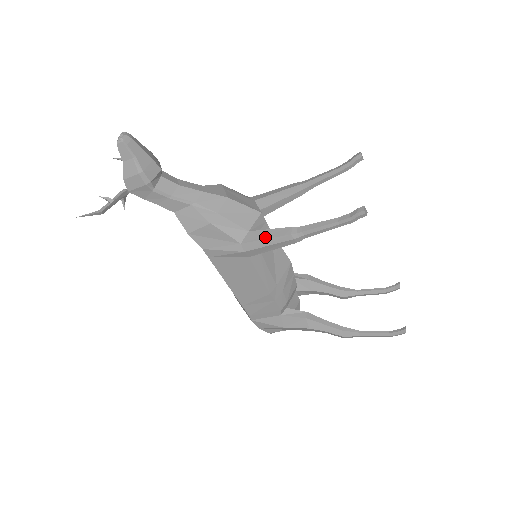
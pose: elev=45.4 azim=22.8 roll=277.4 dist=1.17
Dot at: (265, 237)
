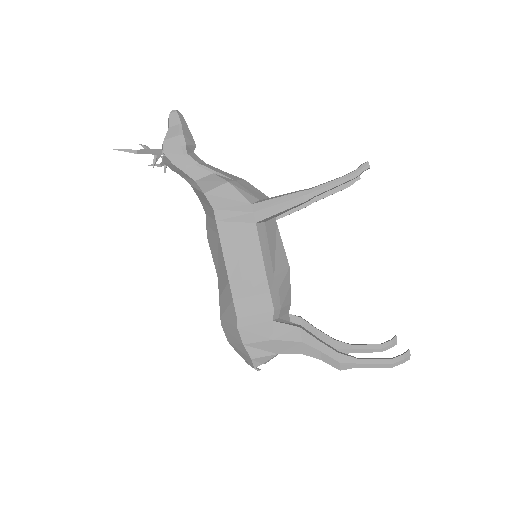
Dot at: (276, 197)
